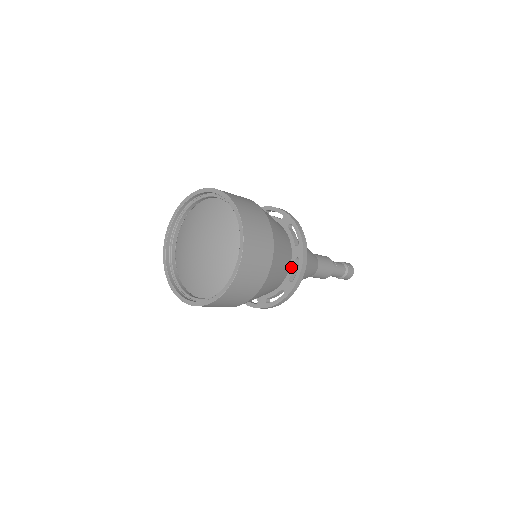
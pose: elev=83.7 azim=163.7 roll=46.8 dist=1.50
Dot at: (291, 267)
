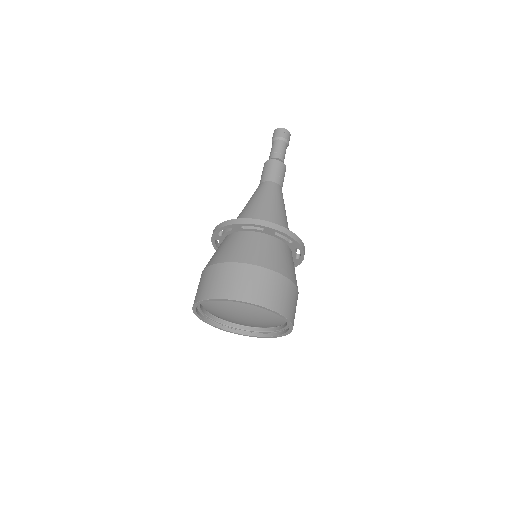
Dot at: (293, 253)
